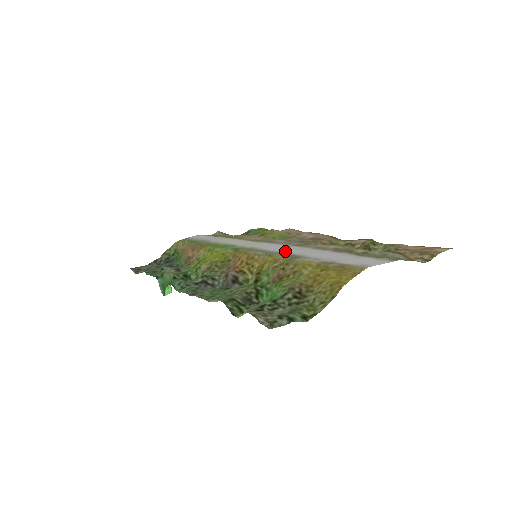
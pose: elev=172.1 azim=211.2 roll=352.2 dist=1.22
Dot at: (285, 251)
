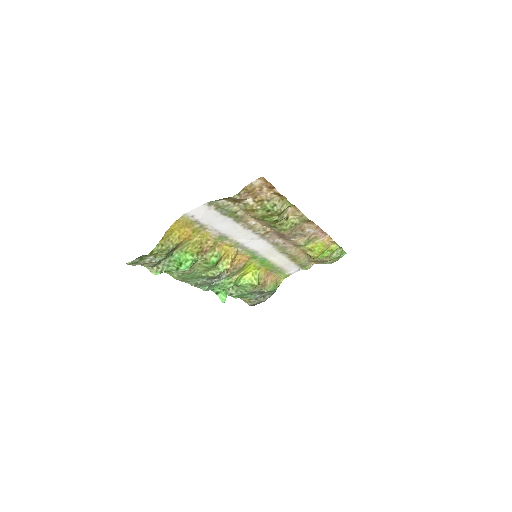
Dot at: (240, 240)
